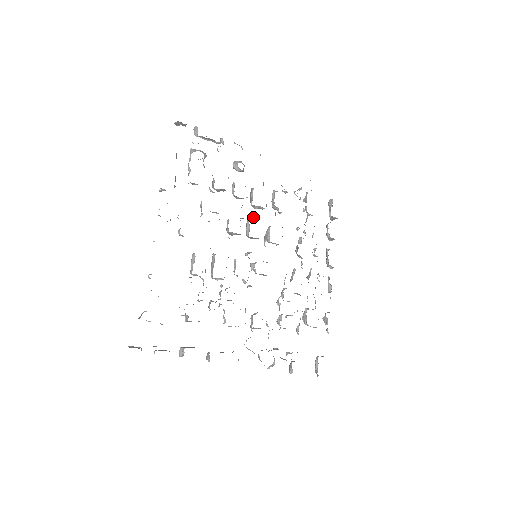
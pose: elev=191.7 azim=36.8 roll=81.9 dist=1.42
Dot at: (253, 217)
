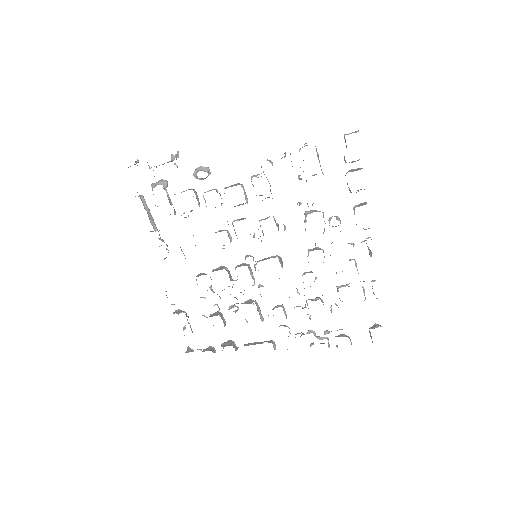
Dot at: (236, 220)
